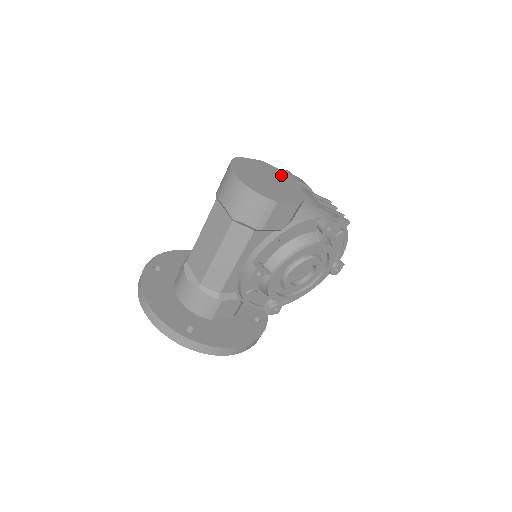
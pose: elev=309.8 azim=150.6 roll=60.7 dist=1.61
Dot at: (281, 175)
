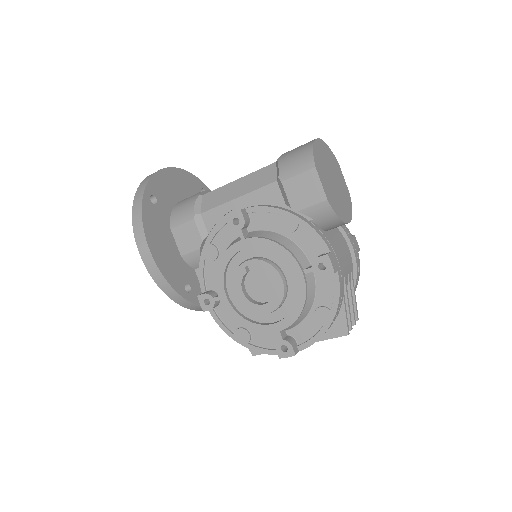
Dot at: (347, 206)
